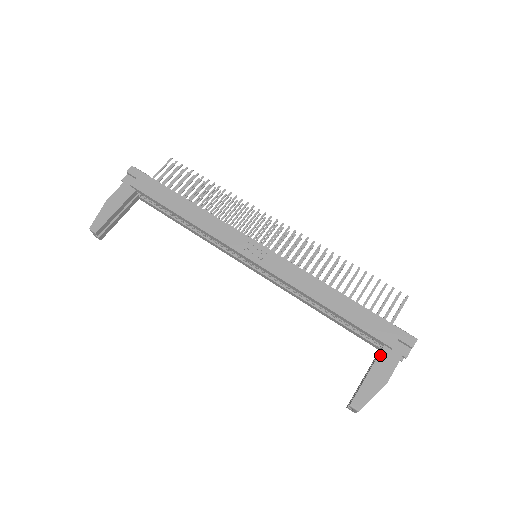
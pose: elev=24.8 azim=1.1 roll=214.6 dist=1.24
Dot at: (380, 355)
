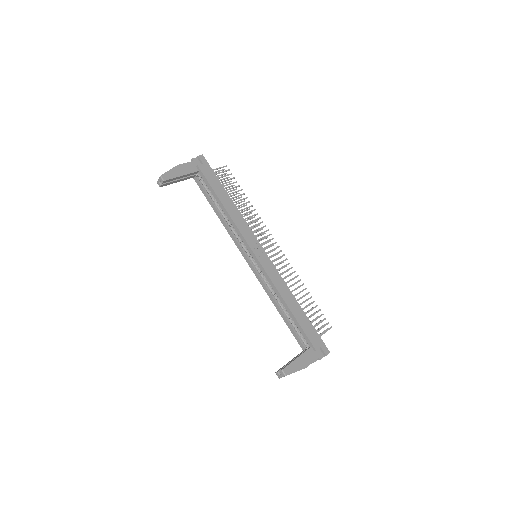
Dot at: (307, 351)
